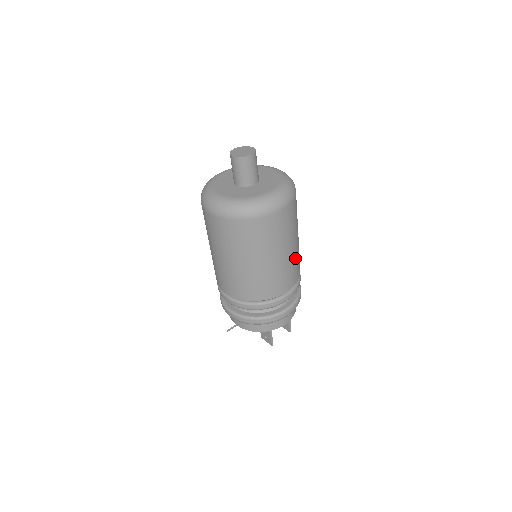
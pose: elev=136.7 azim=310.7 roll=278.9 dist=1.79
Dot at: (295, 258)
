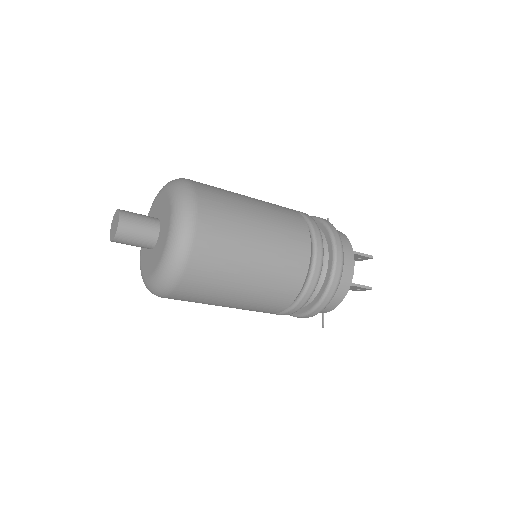
Dot at: (276, 223)
